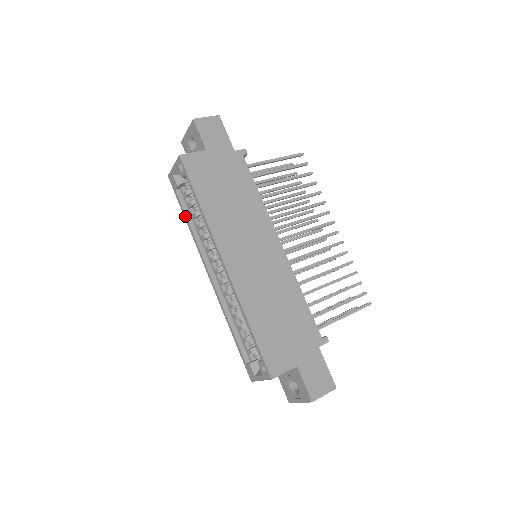
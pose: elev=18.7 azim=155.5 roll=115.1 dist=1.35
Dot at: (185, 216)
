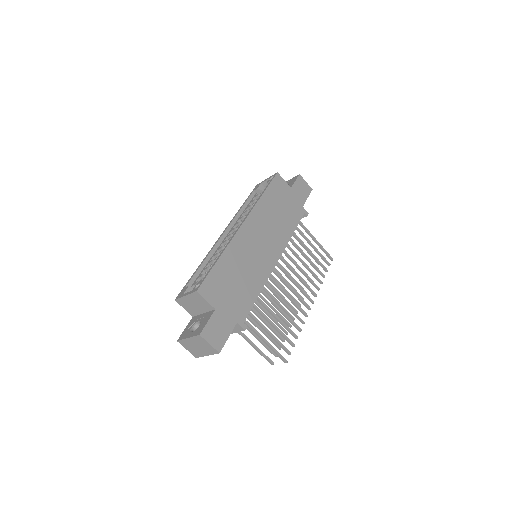
Dot at: (244, 204)
